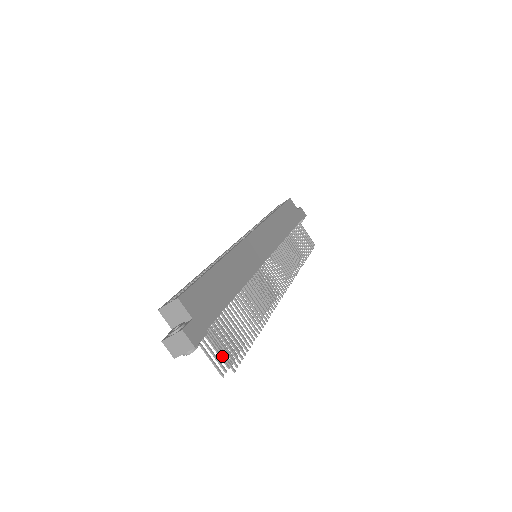
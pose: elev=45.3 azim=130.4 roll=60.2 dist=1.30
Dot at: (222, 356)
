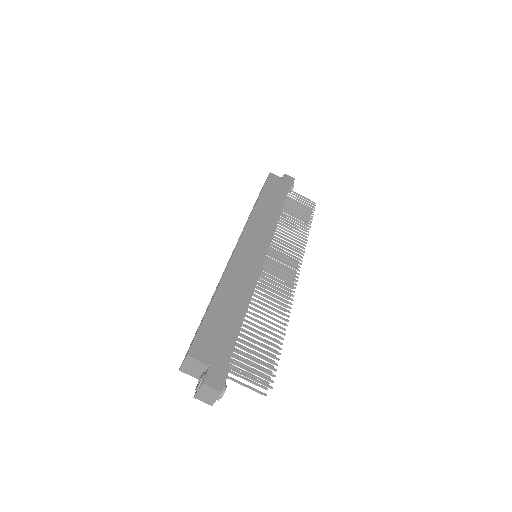
Dot at: occluded
